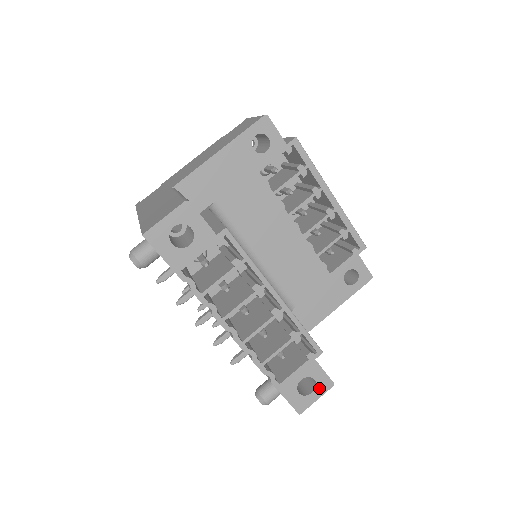
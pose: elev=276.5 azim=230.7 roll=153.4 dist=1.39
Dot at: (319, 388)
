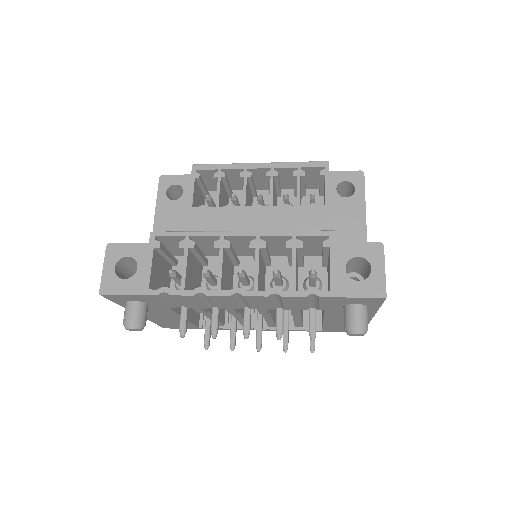
Dot at: (372, 259)
